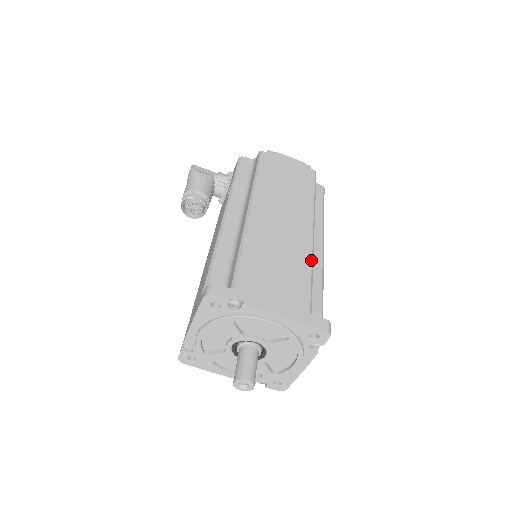
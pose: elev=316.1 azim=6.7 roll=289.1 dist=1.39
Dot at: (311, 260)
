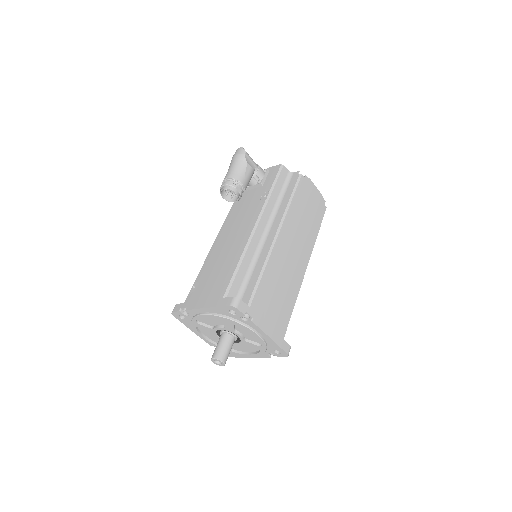
Dot at: occluded
